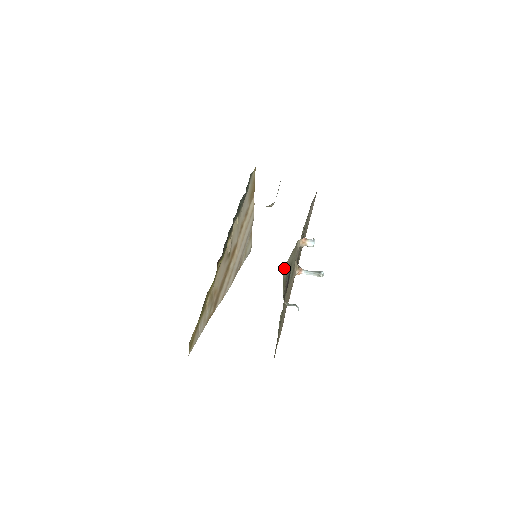
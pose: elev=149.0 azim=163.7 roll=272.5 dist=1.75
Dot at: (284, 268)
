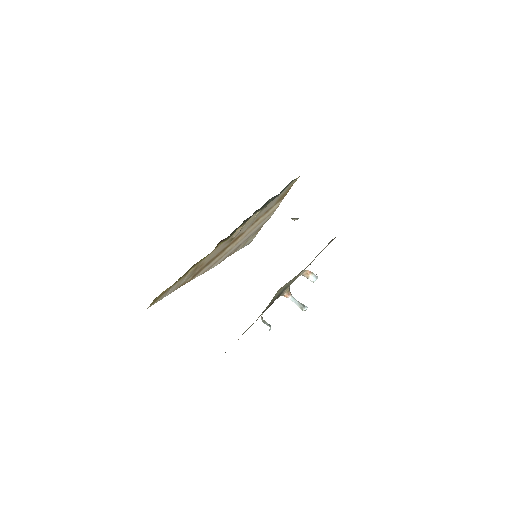
Dot at: (280, 289)
